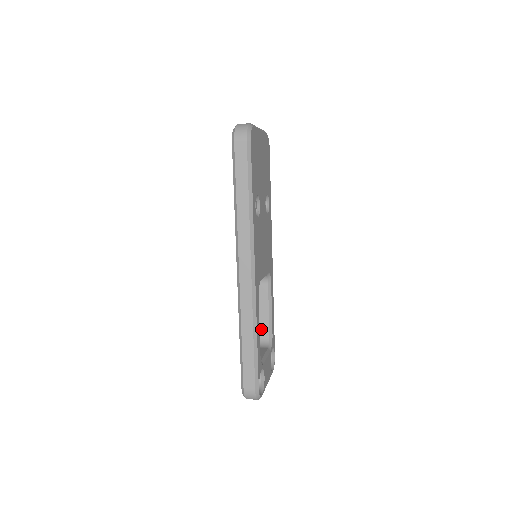
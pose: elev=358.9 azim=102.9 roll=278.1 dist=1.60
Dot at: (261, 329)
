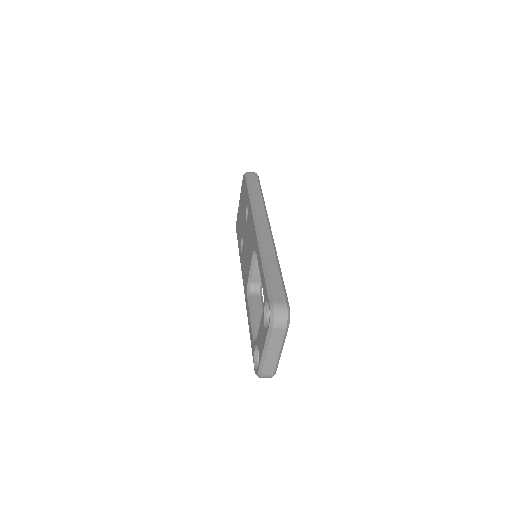
Dot at: occluded
